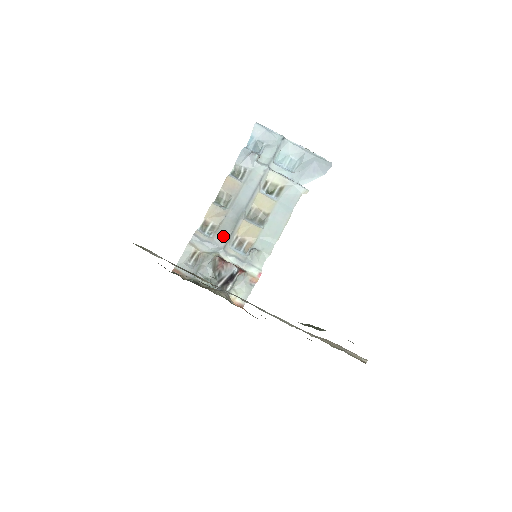
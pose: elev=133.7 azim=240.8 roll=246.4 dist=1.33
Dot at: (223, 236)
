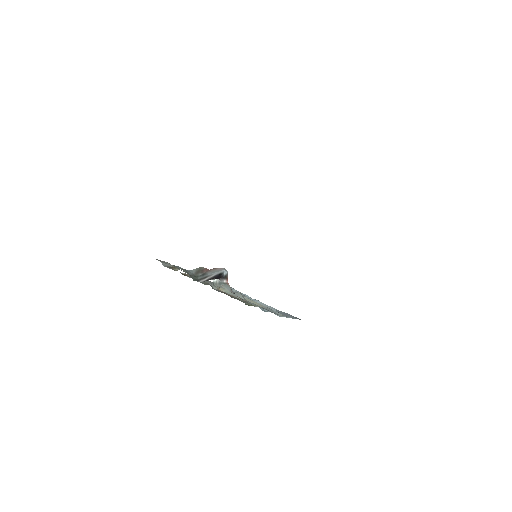
Dot at: occluded
